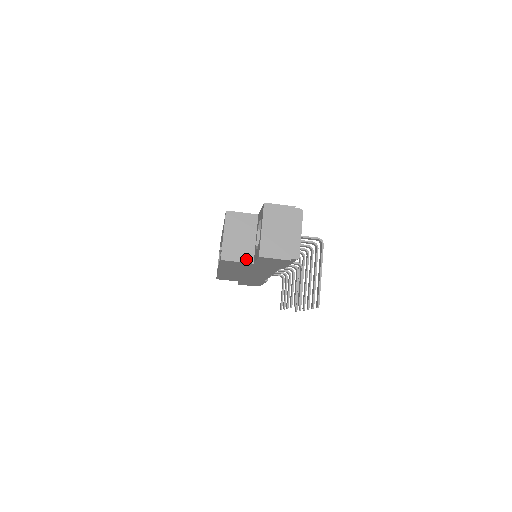
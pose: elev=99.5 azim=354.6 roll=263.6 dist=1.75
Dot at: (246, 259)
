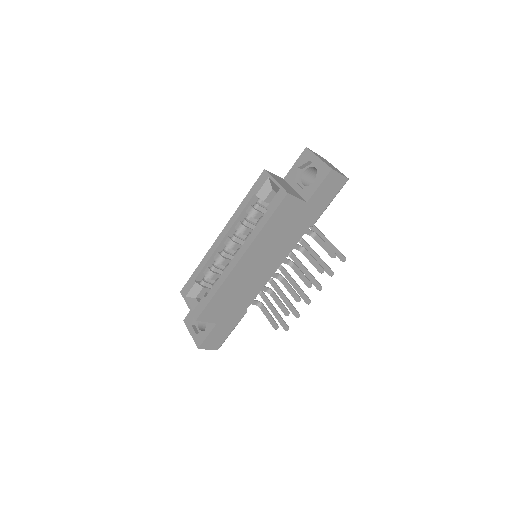
Dot at: (301, 198)
